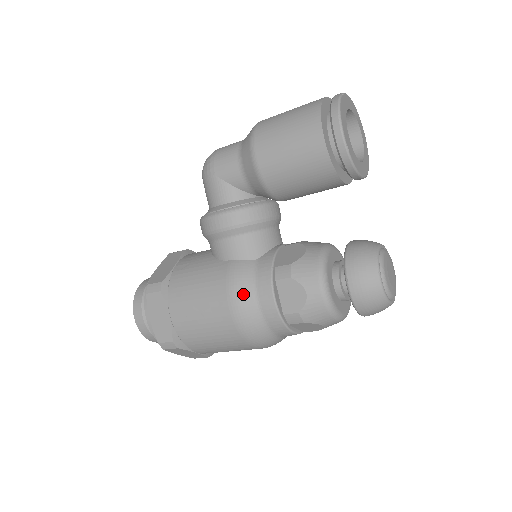
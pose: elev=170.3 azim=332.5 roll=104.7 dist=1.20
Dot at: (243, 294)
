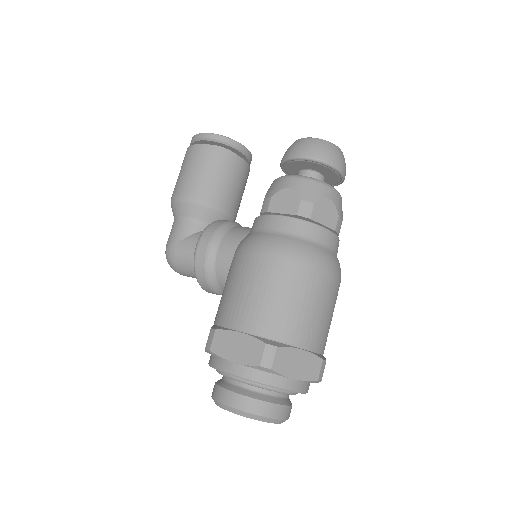
Dot at: (260, 239)
